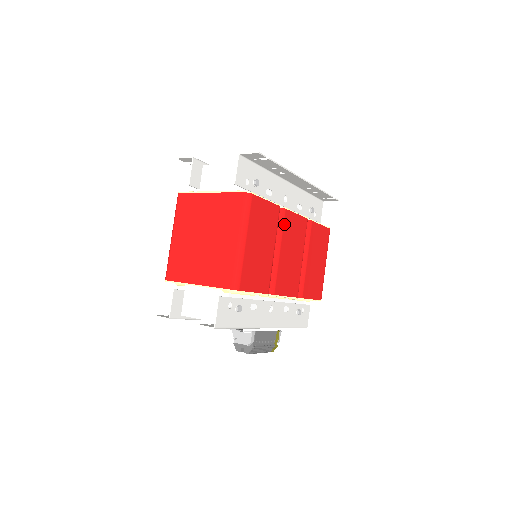
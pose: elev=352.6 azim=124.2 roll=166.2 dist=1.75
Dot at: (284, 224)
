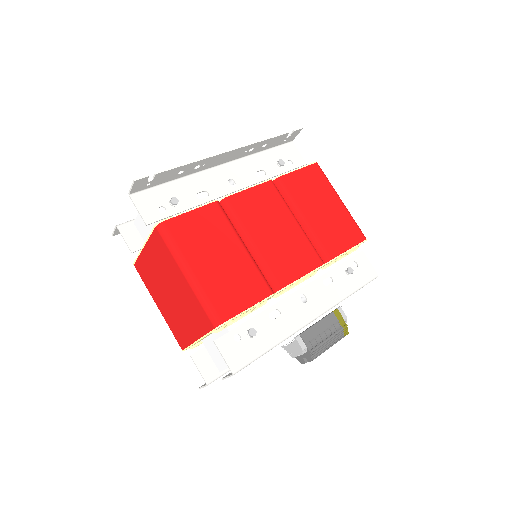
Dot at: (237, 212)
